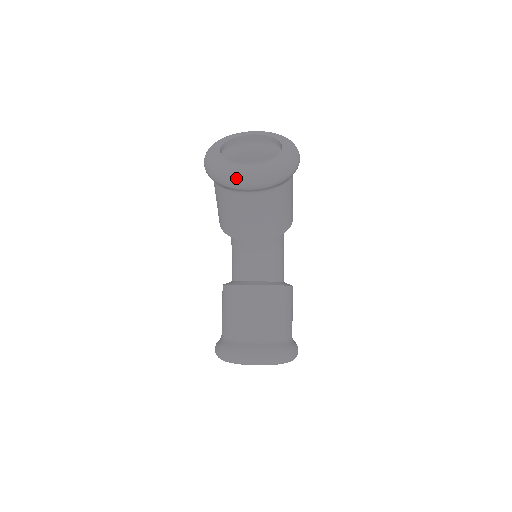
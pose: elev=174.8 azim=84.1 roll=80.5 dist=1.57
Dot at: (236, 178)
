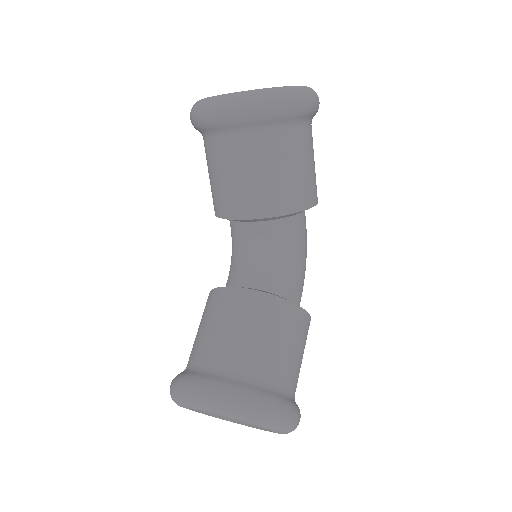
Dot at: (208, 106)
